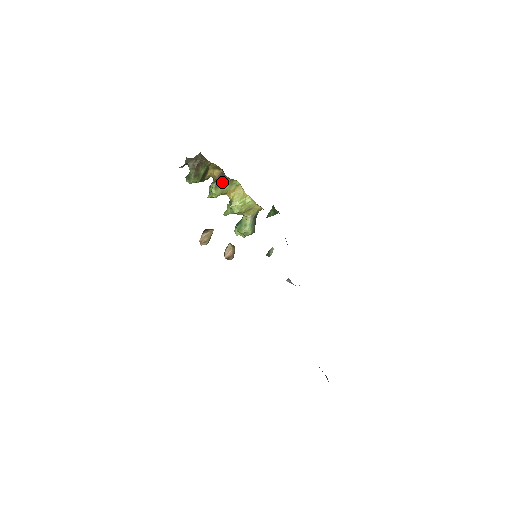
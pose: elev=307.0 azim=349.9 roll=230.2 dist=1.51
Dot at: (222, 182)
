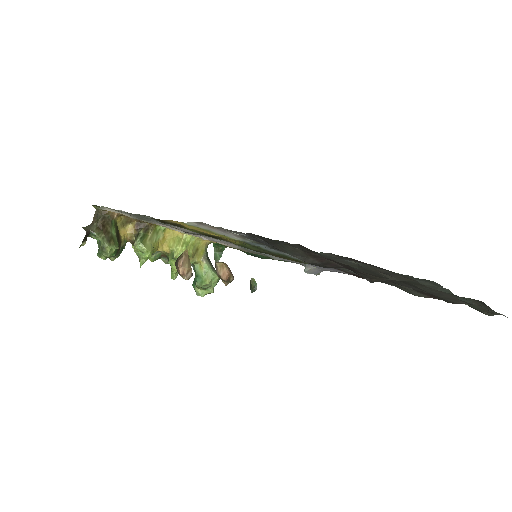
Dot at: (145, 234)
